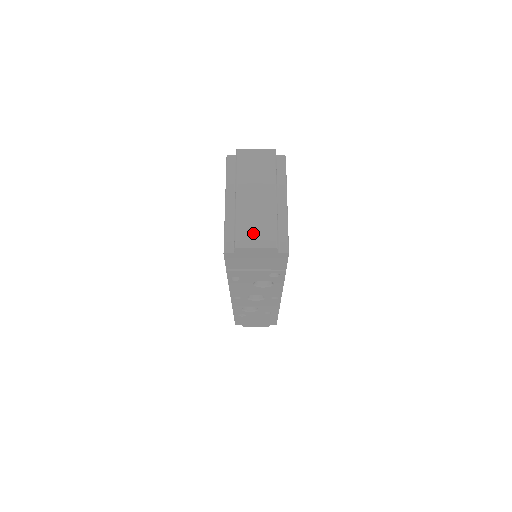
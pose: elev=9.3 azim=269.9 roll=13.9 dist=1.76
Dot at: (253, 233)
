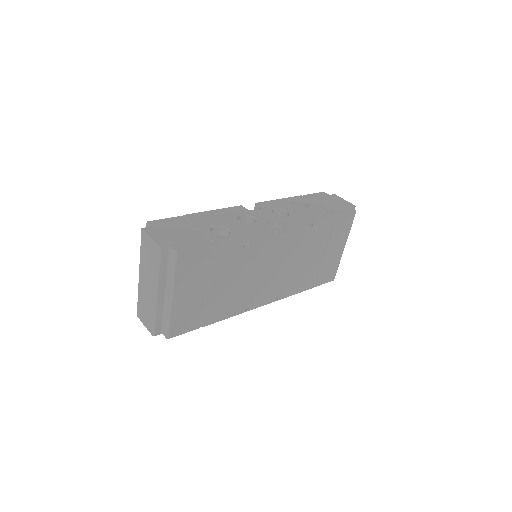
Dot at: (144, 313)
